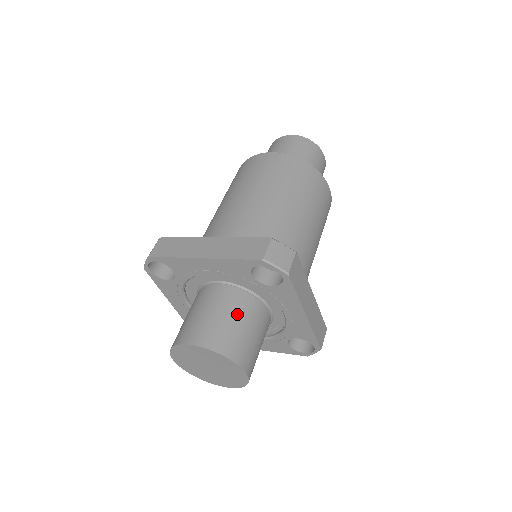
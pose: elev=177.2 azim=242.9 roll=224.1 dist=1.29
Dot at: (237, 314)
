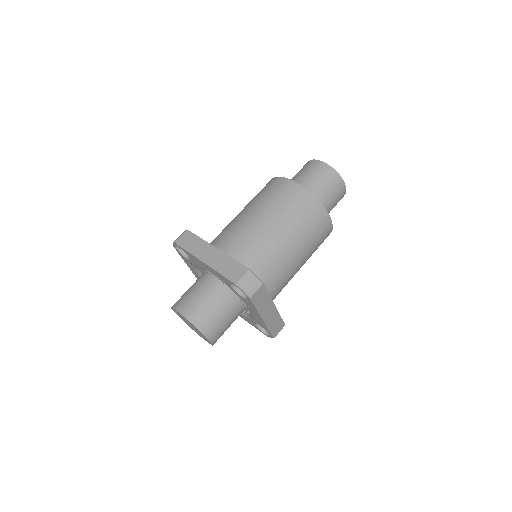
Dot at: (217, 303)
